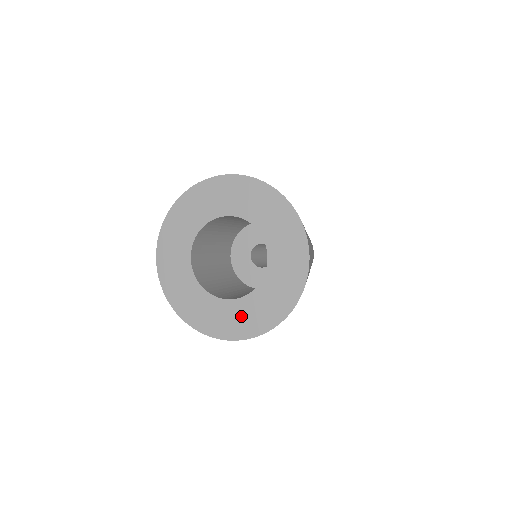
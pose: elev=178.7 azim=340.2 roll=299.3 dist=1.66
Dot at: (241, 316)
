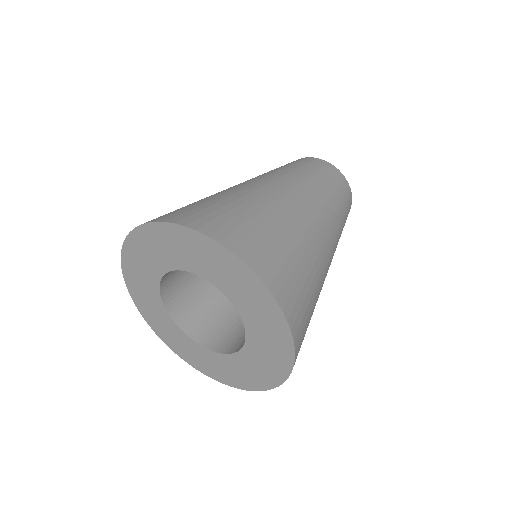
Dot at: (261, 361)
